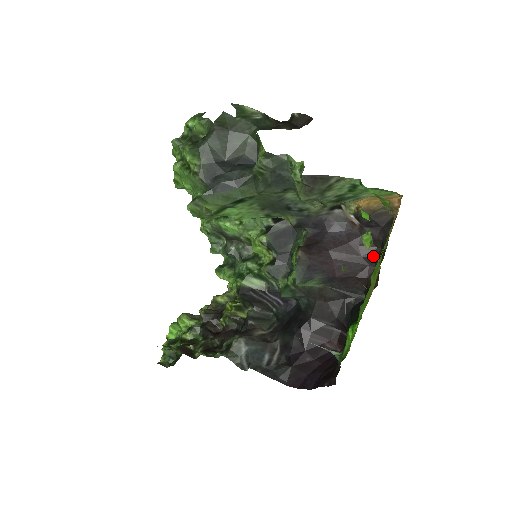
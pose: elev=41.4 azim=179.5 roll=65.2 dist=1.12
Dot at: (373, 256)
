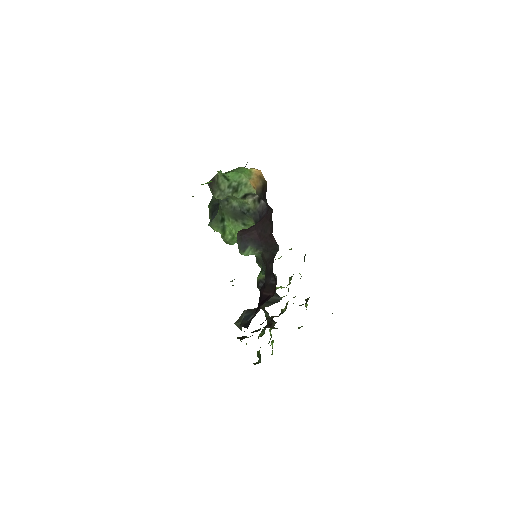
Dot at: (271, 217)
